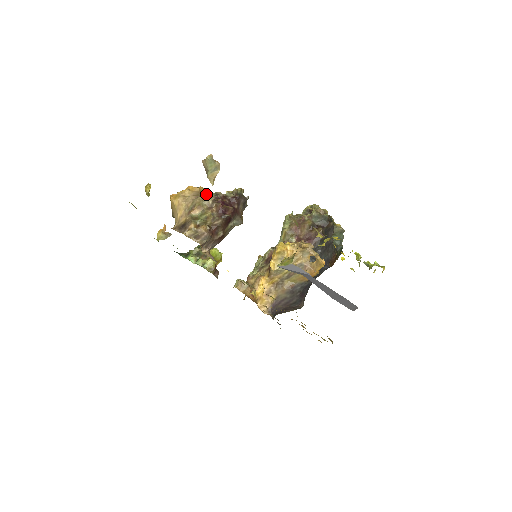
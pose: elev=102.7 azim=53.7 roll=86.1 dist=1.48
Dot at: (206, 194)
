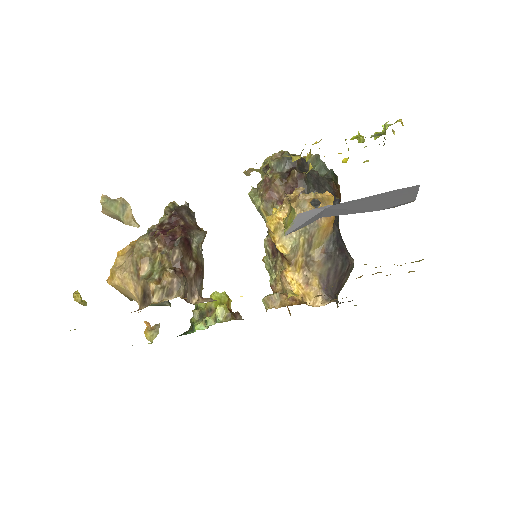
Dot at: (137, 240)
